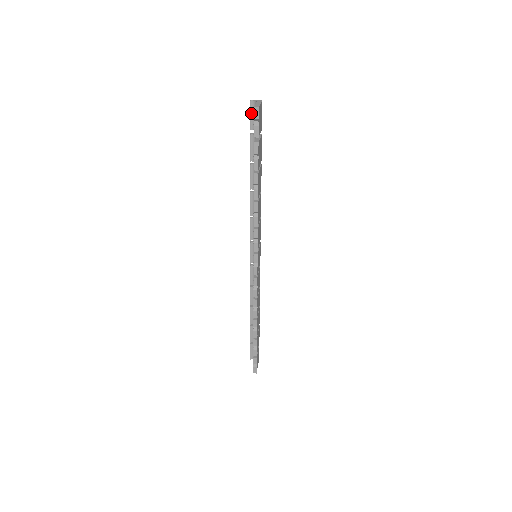
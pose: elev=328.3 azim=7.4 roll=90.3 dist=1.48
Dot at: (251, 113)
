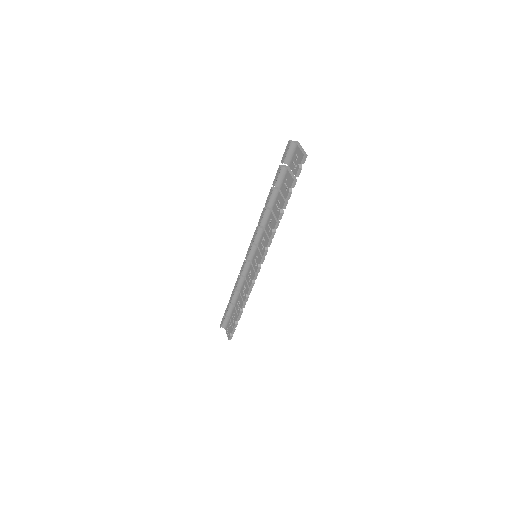
Dot at: (287, 151)
